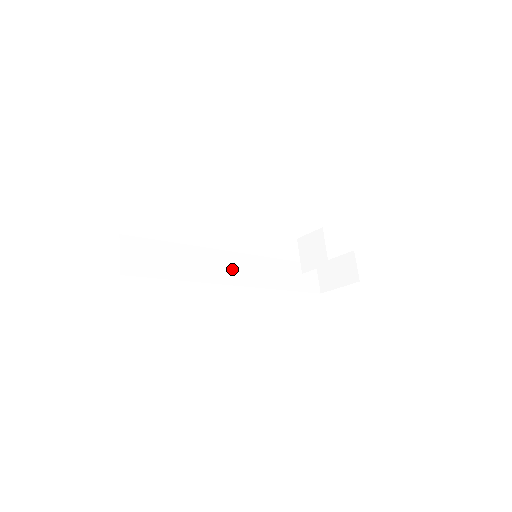
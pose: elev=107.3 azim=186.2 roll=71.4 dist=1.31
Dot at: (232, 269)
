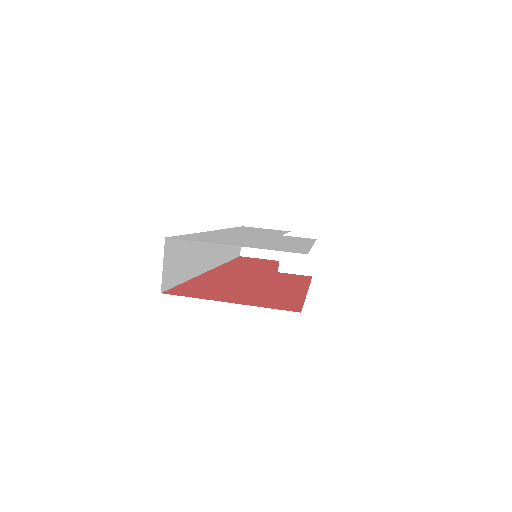
Dot at: (212, 251)
